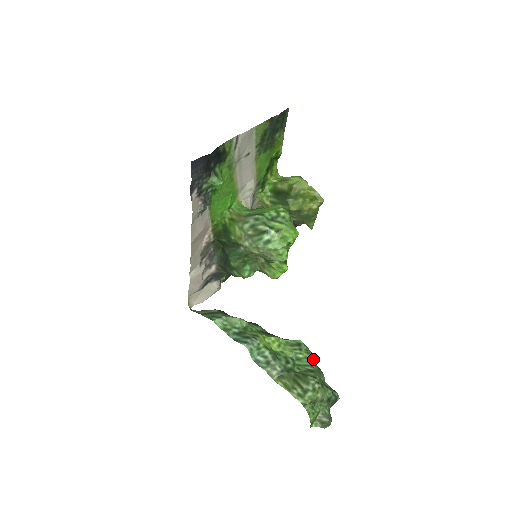
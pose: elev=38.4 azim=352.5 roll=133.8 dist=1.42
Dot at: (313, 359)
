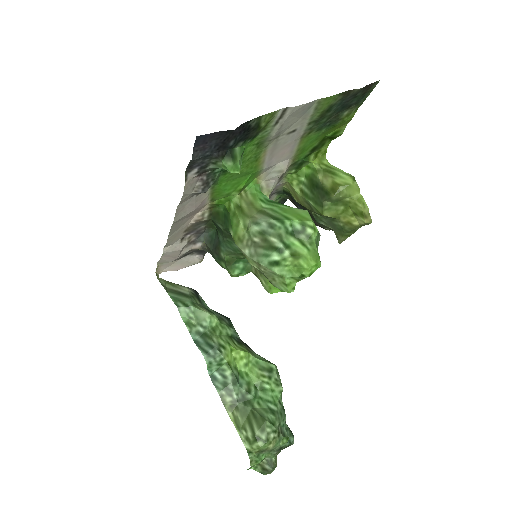
Dot at: (280, 394)
